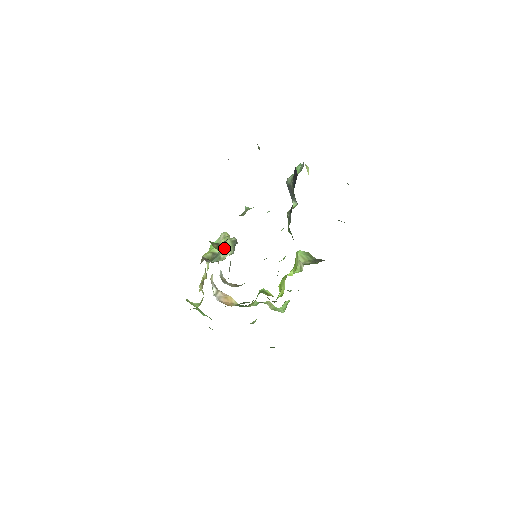
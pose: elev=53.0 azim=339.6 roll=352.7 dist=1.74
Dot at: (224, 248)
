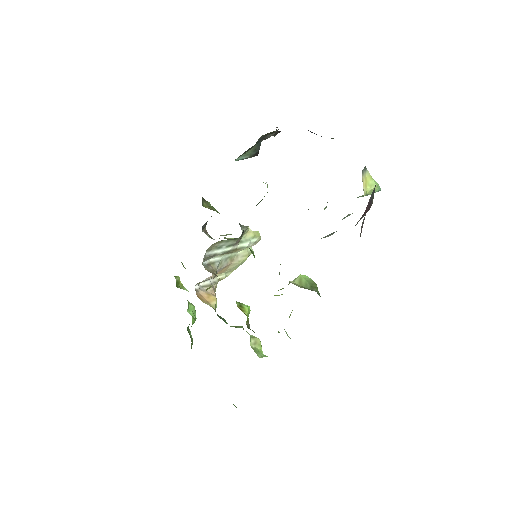
Dot at: occluded
